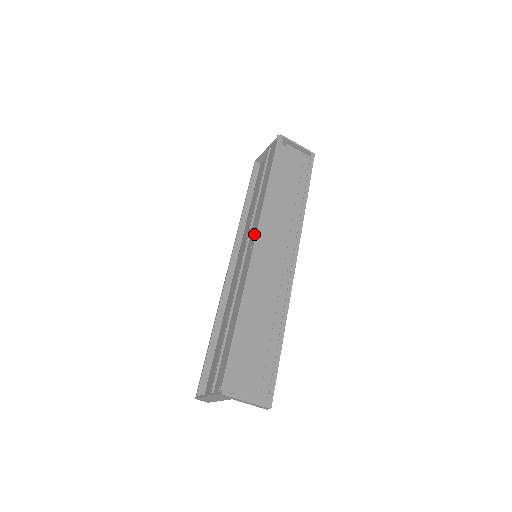
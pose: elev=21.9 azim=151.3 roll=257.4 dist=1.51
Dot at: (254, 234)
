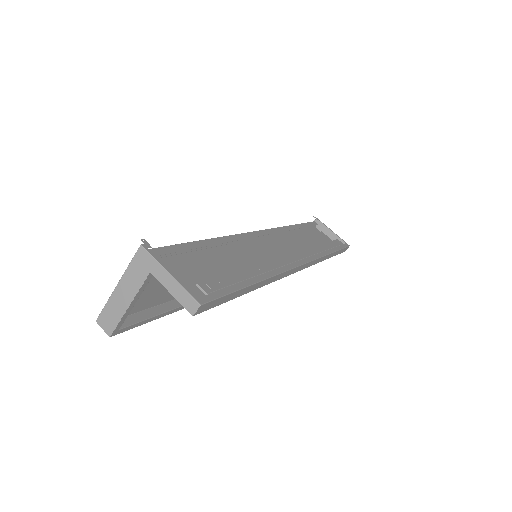
Dot at: occluded
